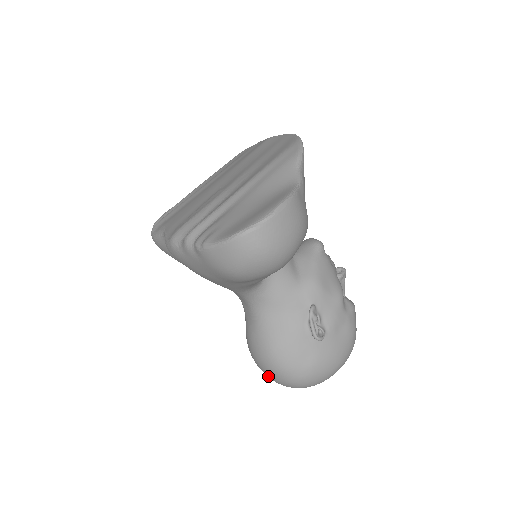
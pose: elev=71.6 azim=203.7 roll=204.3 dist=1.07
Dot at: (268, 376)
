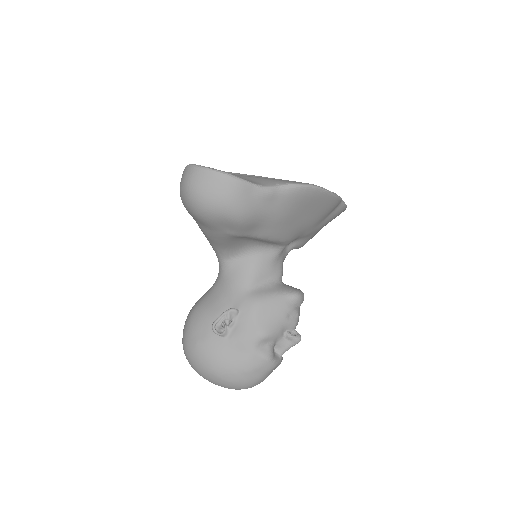
Dot at: occluded
